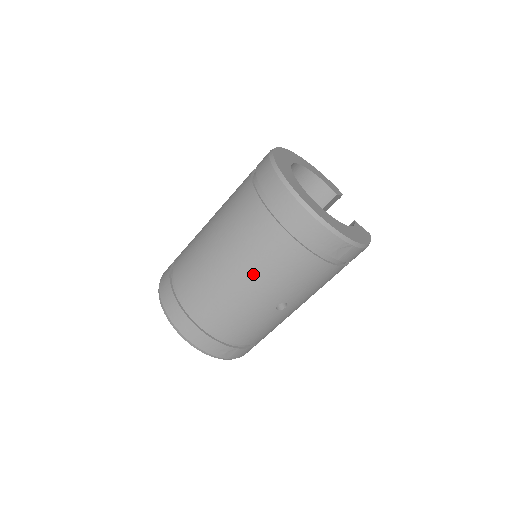
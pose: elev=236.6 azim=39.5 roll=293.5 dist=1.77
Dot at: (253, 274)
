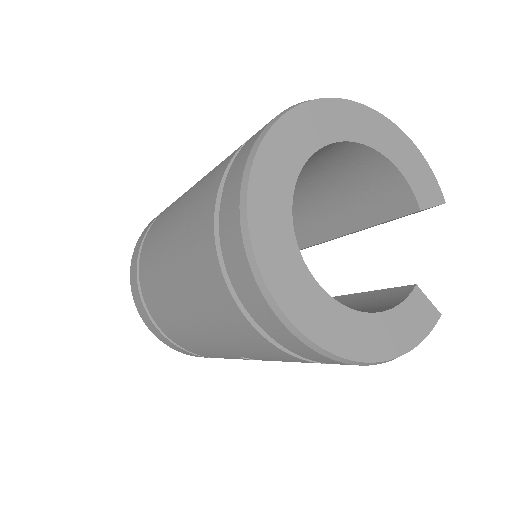
Dot at: (197, 316)
